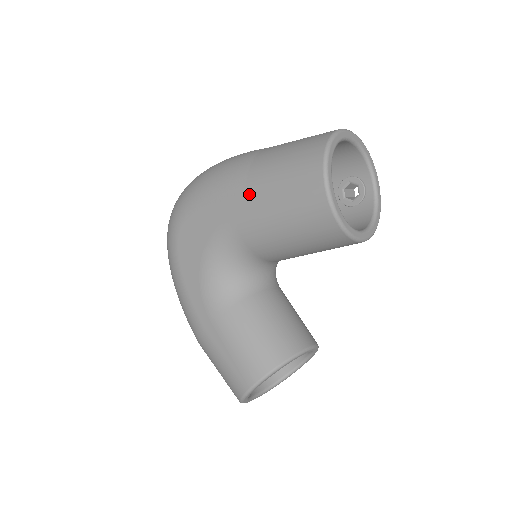
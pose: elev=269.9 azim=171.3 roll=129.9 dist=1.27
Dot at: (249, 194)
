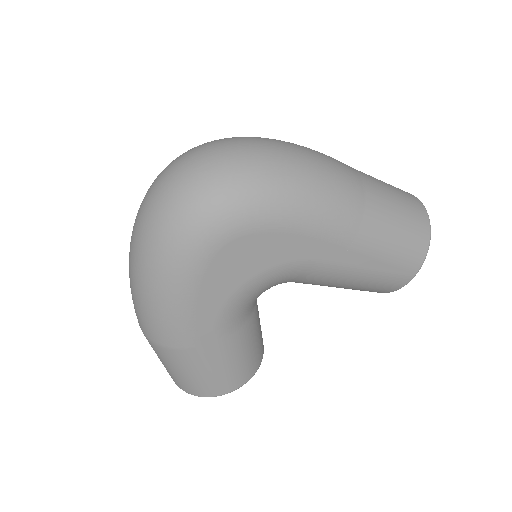
Dot at: (353, 250)
